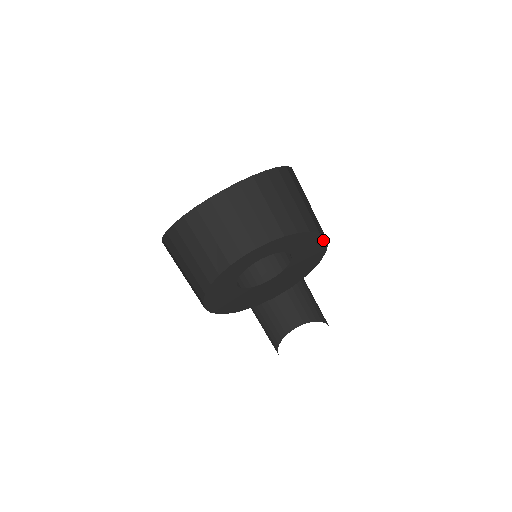
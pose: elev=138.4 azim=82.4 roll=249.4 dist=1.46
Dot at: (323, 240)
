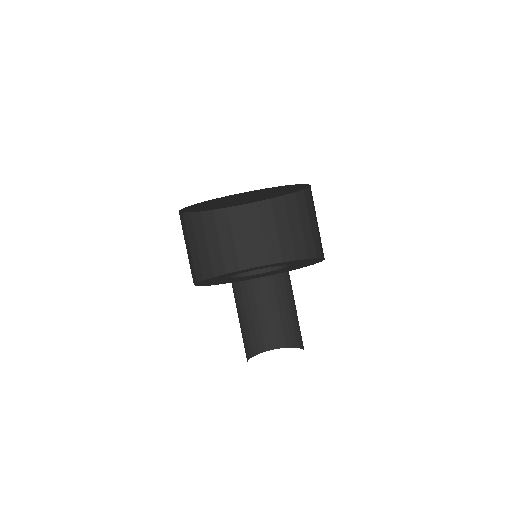
Dot at: (307, 265)
